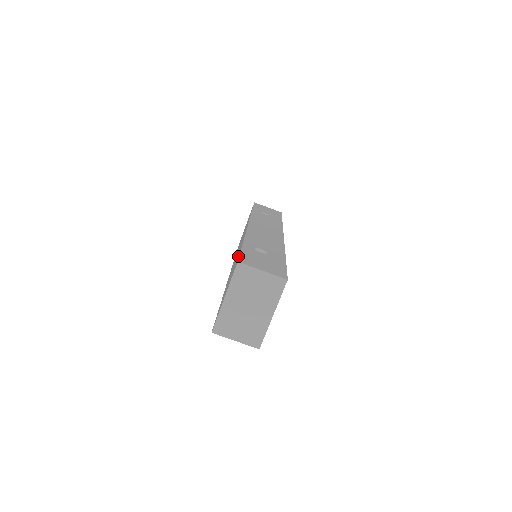
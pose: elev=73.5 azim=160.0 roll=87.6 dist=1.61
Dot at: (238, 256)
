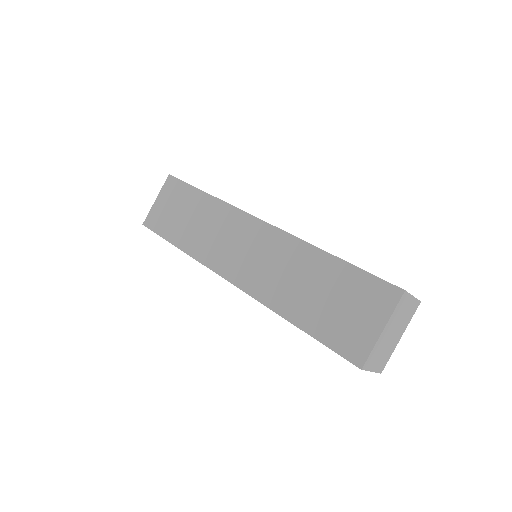
Dot at: (358, 276)
